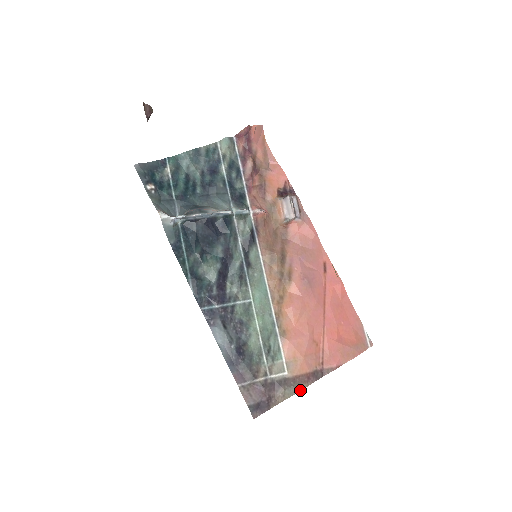
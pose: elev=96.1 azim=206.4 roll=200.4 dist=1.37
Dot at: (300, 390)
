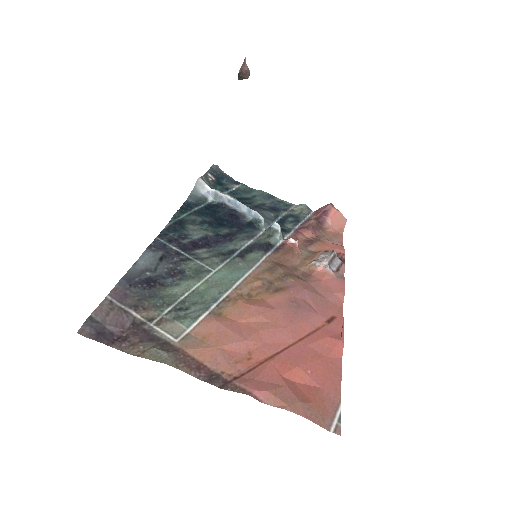
Dot at: (172, 365)
